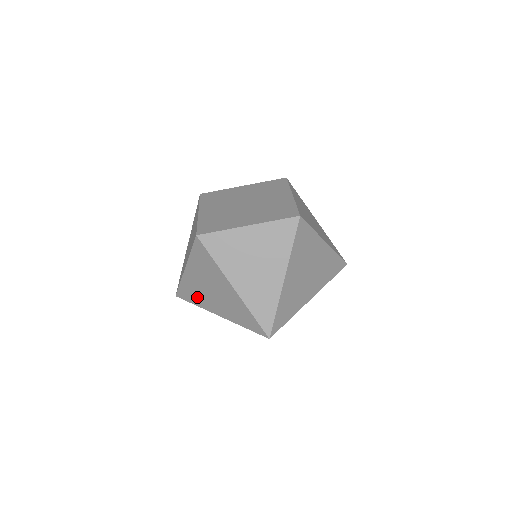
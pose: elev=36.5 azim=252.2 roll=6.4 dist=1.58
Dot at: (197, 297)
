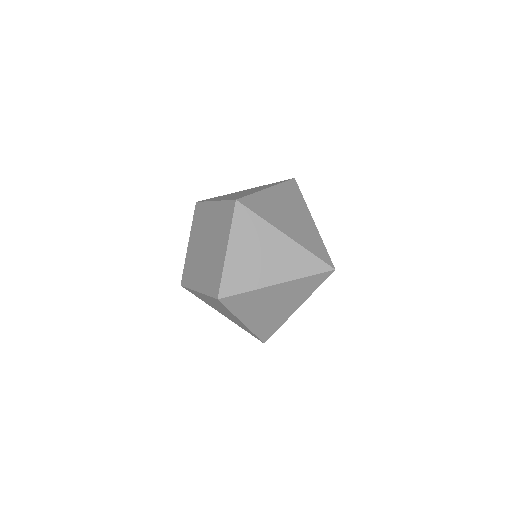
Dot at: occluded
